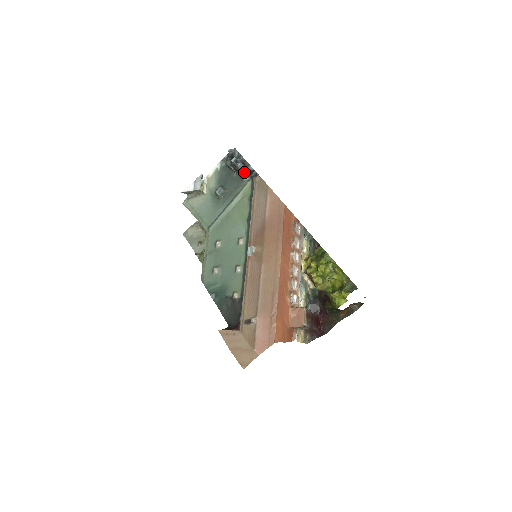
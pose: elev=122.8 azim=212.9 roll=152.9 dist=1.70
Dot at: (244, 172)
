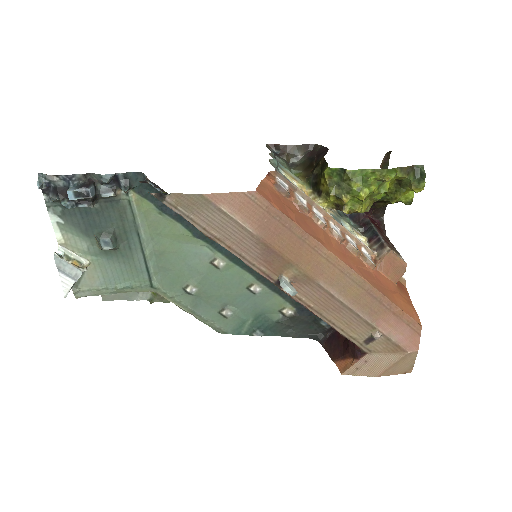
Dot at: (105, 191)
